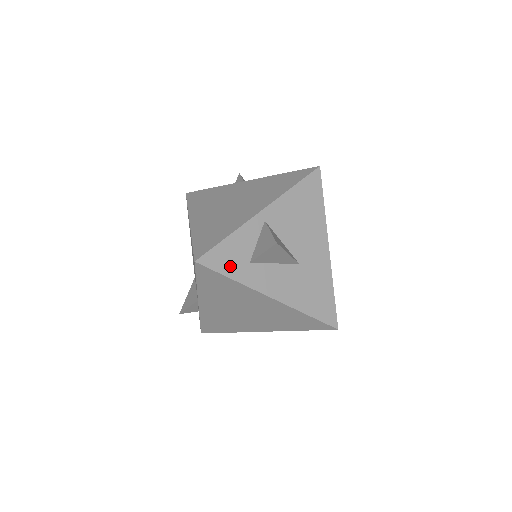
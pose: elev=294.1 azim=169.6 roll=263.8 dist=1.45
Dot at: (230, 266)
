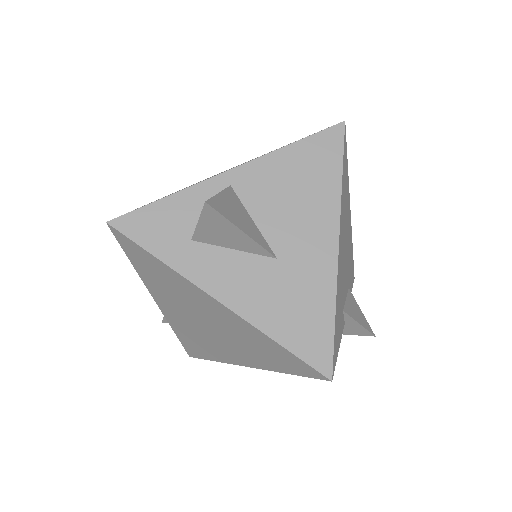
Dot at: (158, 239)
